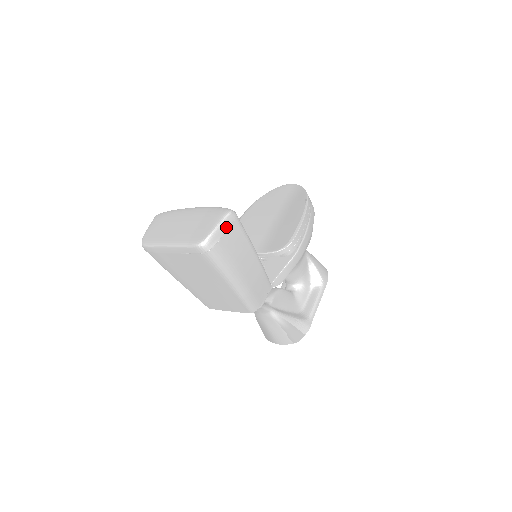
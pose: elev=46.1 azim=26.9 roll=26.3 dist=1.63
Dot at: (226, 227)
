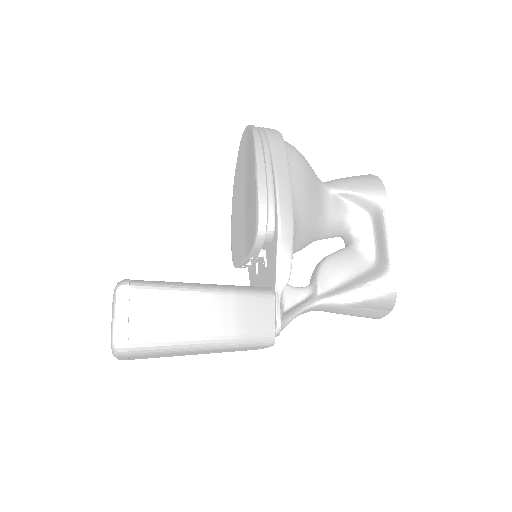
Dot at: (125, 310)
